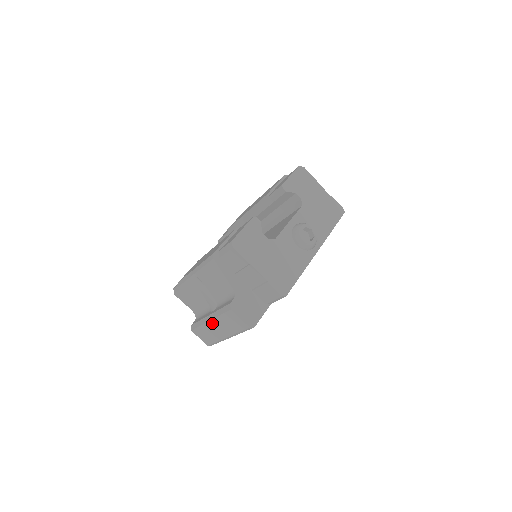
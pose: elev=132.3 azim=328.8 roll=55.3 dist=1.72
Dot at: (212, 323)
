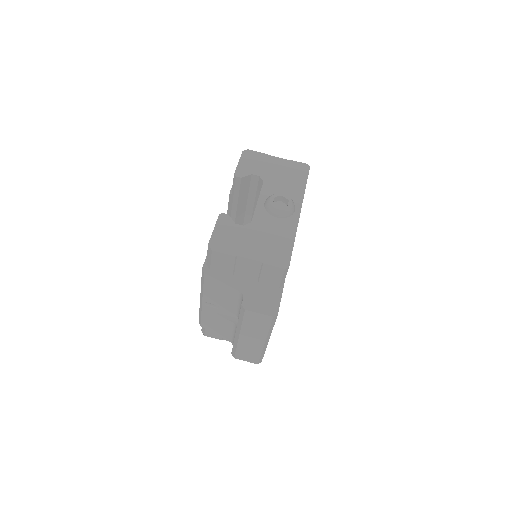
Dot at: (243, 337)
